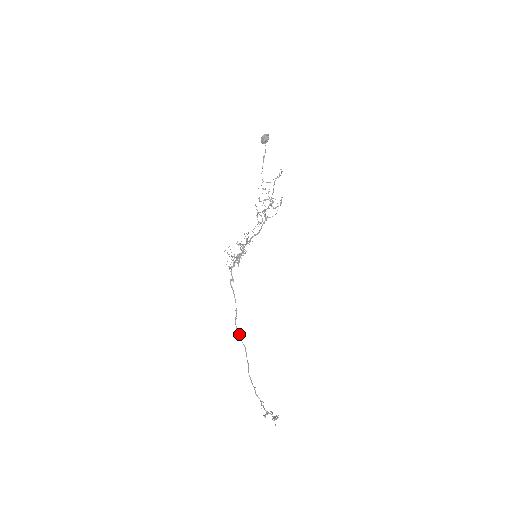
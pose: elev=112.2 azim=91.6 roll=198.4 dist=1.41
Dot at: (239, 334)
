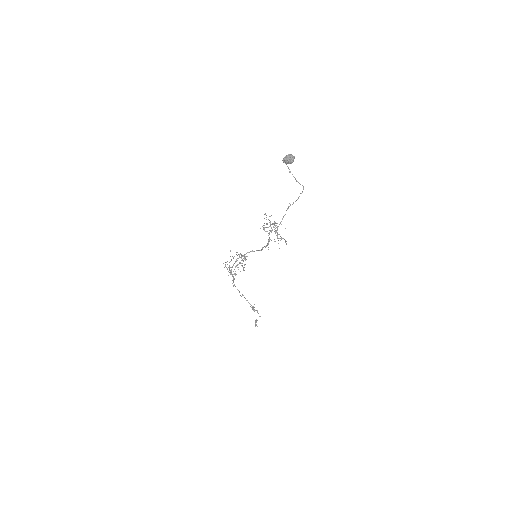
Dot at: occluded
